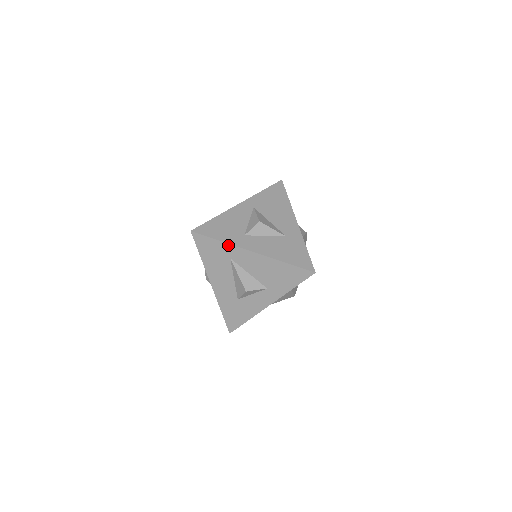
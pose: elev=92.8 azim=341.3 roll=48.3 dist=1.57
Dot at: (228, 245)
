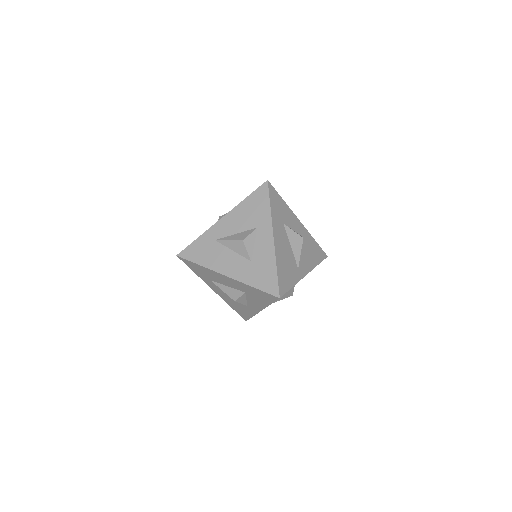
Dot at: (205, 234)
